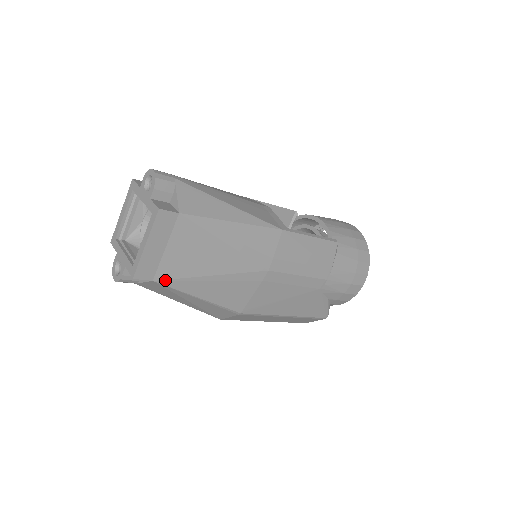
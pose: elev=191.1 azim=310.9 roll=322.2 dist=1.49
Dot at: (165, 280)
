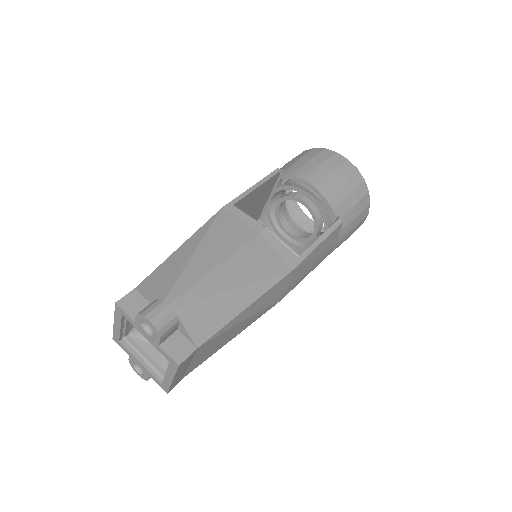
Dot at: (193, 369)
